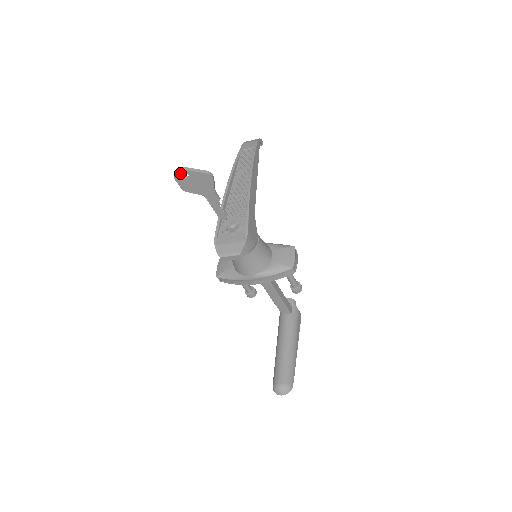
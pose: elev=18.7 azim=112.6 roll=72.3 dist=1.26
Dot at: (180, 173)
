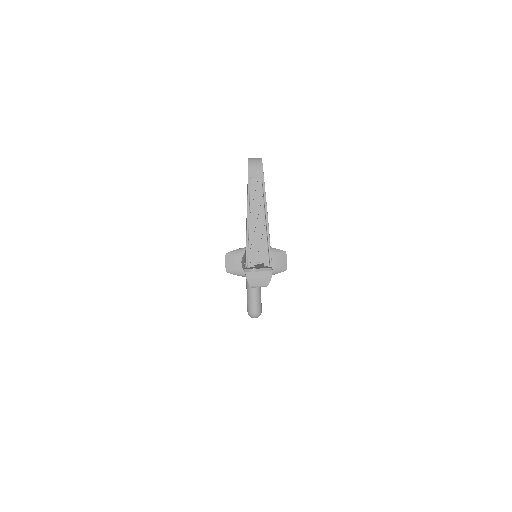
Dot at: (251, 271)
